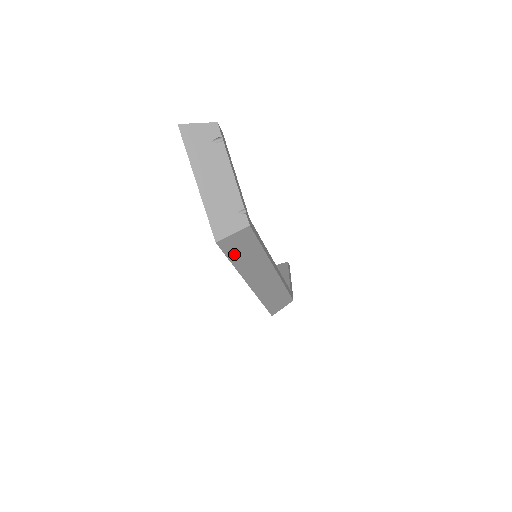
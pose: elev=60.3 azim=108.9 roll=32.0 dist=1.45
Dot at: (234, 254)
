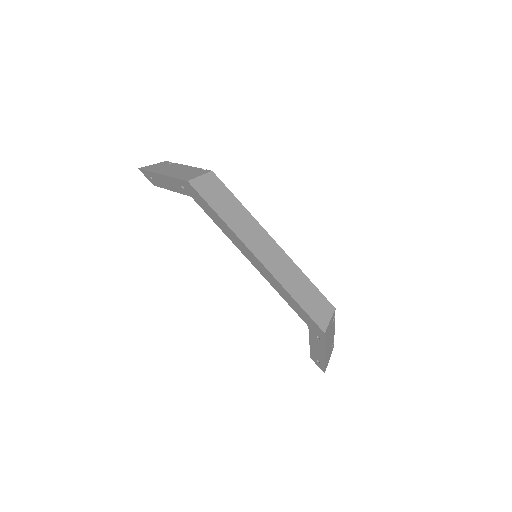
Dot at: (214, 203)
